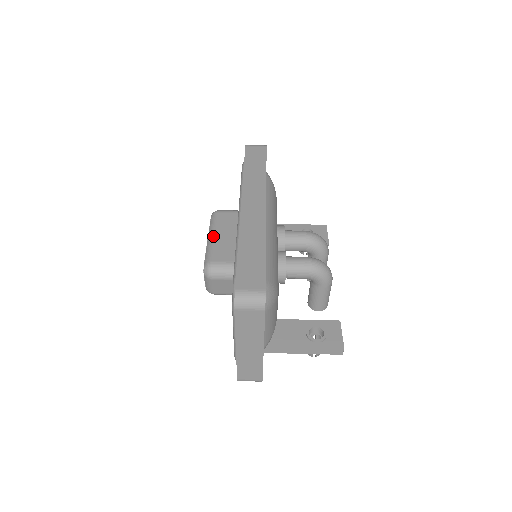
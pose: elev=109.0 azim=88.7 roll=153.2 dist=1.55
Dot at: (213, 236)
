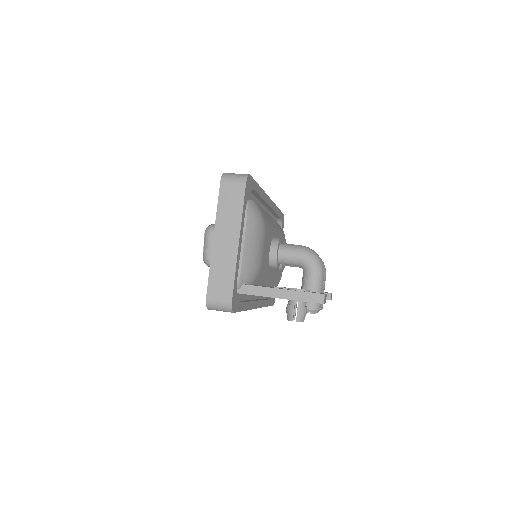
Dot at: occluded
